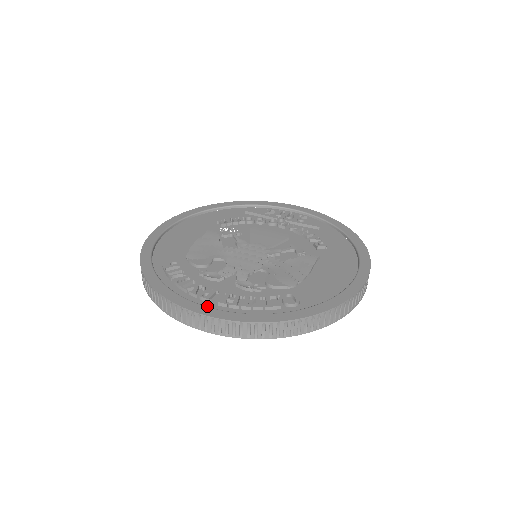
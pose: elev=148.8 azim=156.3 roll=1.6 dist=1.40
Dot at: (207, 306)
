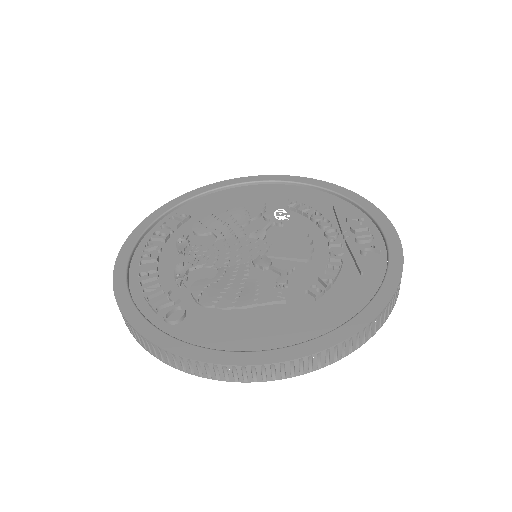
Dot at: (134, 266)
